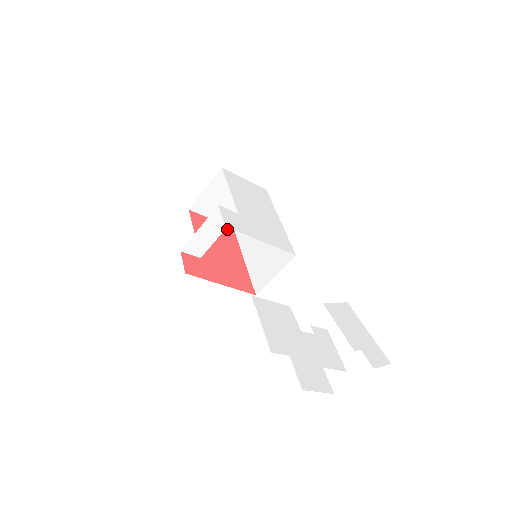
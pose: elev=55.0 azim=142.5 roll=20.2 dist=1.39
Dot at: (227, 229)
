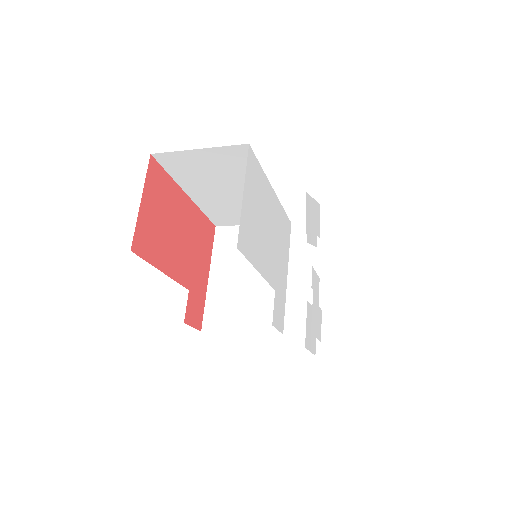
Dot at: (153, 177)
